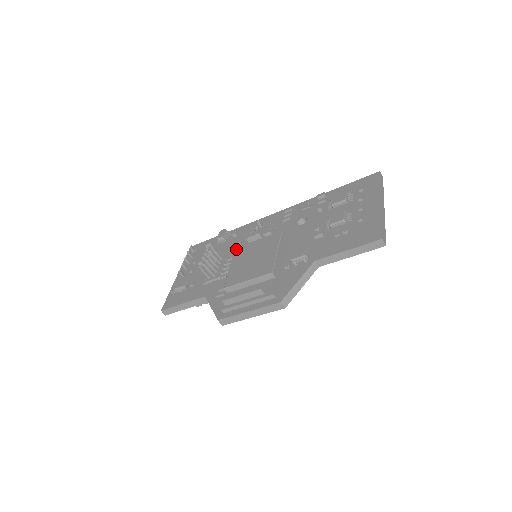
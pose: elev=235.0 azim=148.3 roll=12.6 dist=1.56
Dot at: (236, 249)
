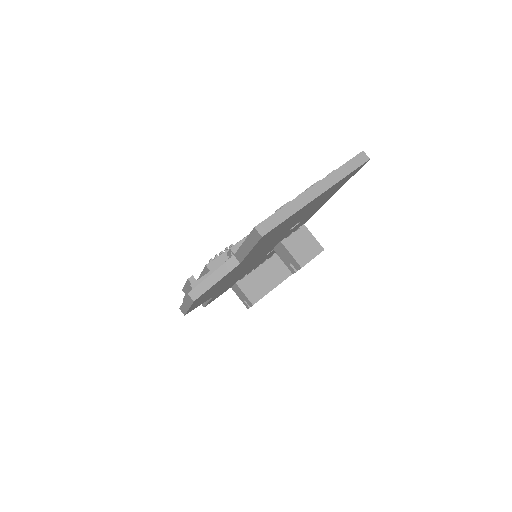
Dot at: occluded
